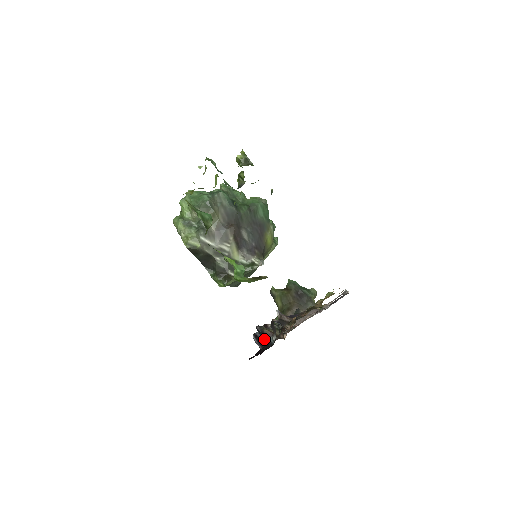
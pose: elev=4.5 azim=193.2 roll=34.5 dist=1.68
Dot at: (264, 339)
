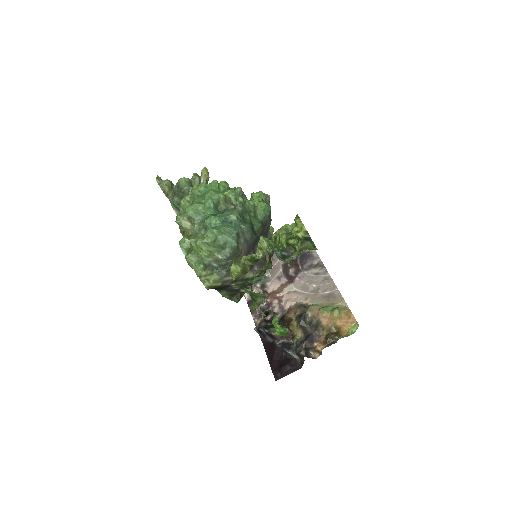
Dot at: (272, 339)
